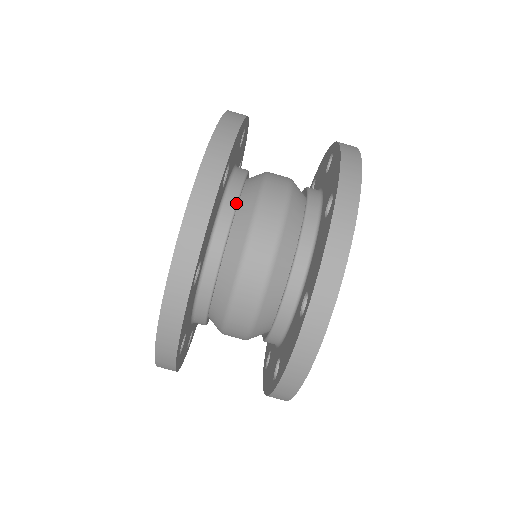
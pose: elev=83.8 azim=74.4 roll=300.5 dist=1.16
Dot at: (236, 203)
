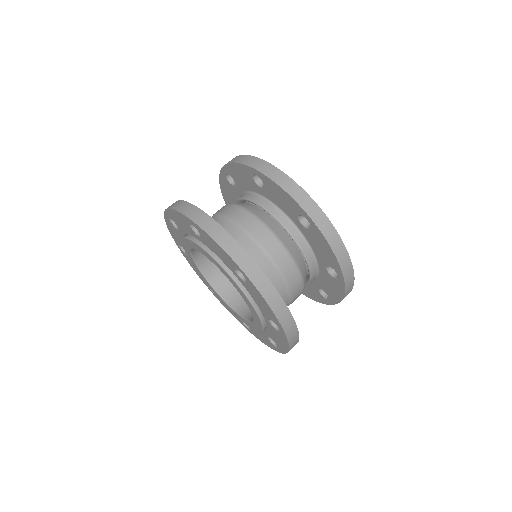
Dot at: occluded
